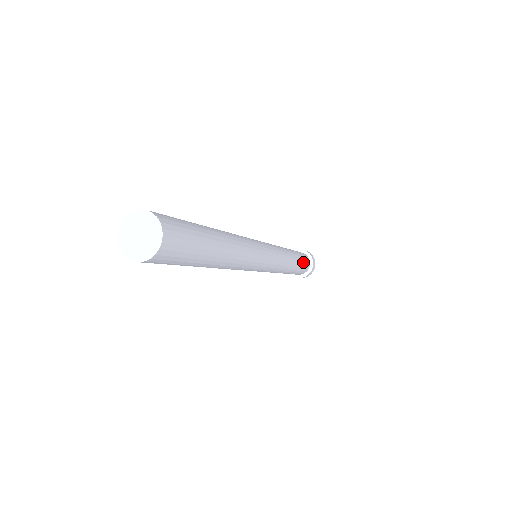
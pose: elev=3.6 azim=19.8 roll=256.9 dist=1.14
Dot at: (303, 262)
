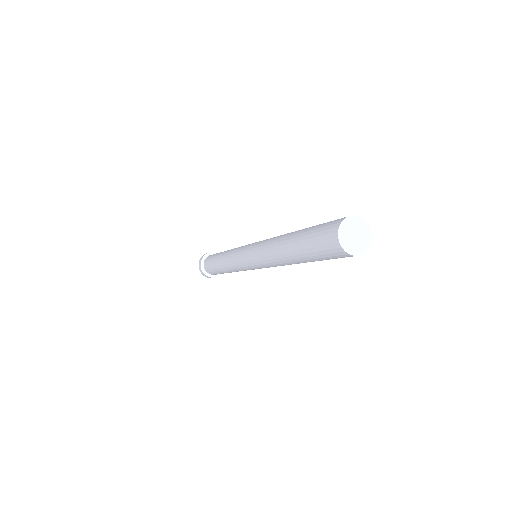
Dot at: occluded
